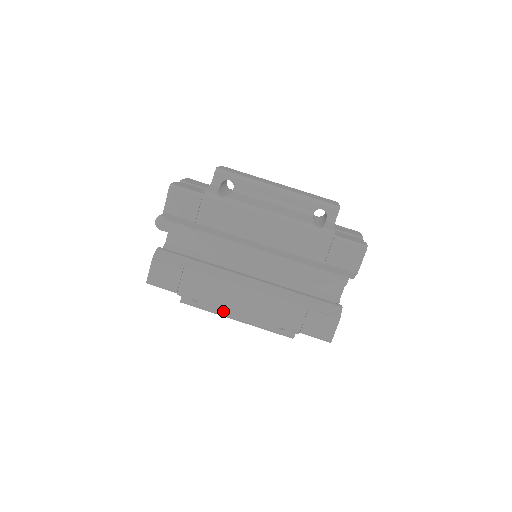
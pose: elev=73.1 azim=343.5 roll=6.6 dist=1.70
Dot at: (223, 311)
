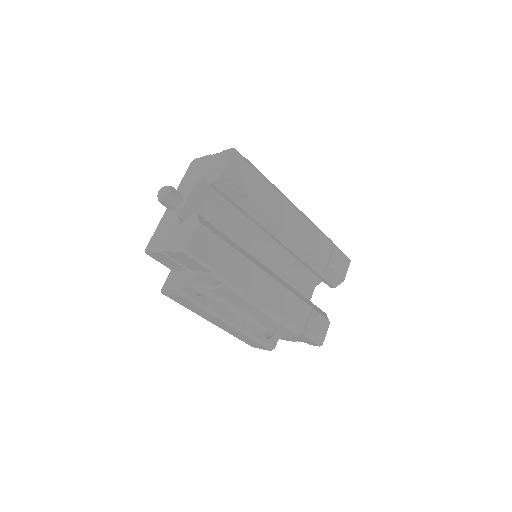
Dot at: (222, 311)
